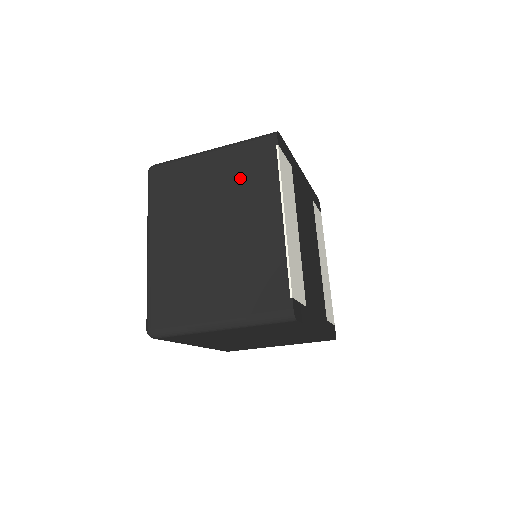
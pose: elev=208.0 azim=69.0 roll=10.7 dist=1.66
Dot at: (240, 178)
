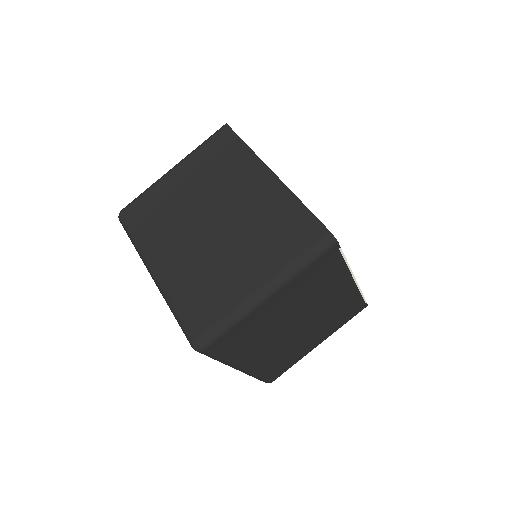
Dot at: occluded
